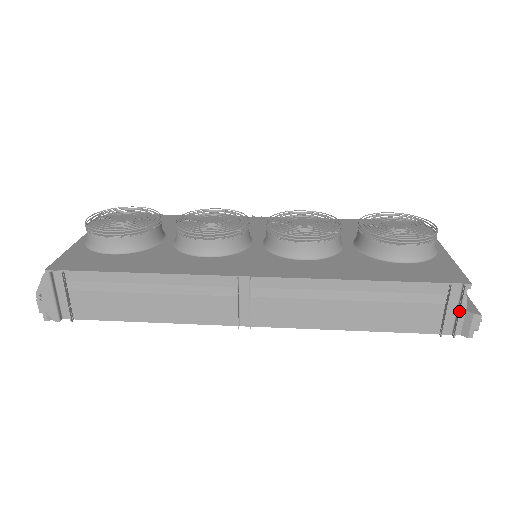
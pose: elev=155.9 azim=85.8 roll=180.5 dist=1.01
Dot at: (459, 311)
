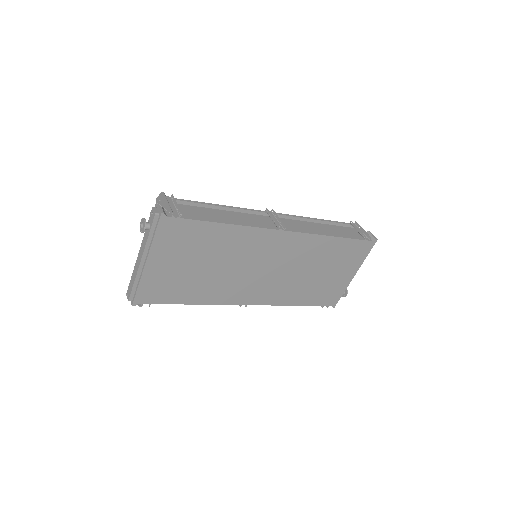
Dot at: (362, 229)
